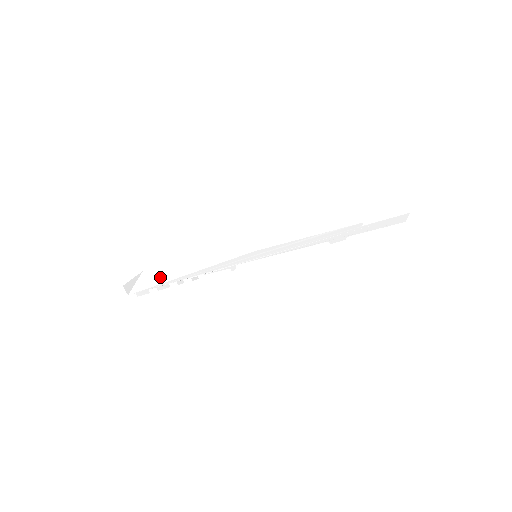
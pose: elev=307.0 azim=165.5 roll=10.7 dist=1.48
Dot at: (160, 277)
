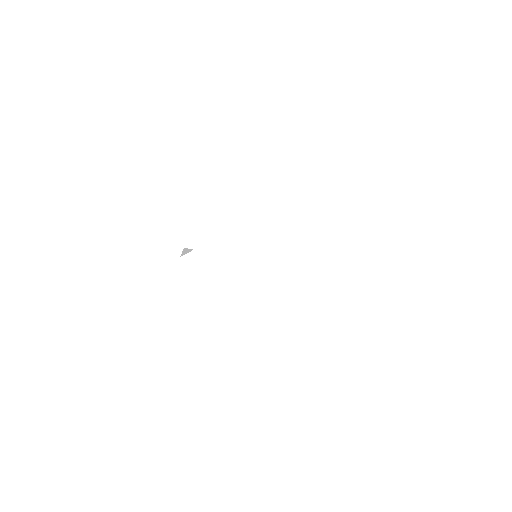
Dot at: occluded
